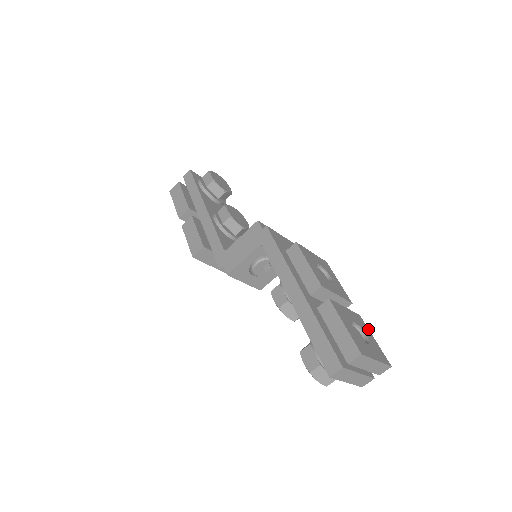
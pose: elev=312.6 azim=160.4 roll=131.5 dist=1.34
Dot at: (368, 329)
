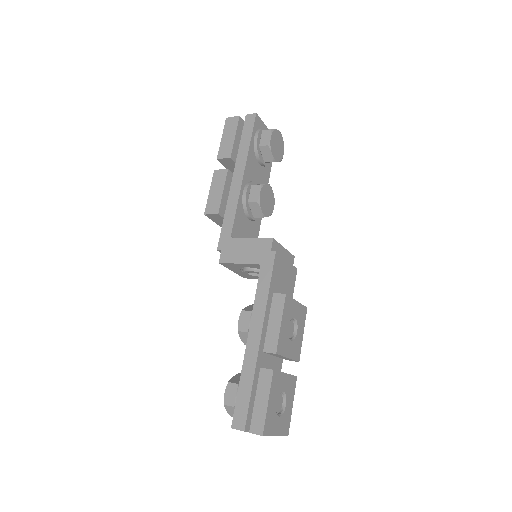
Dot at: (294, 393)
